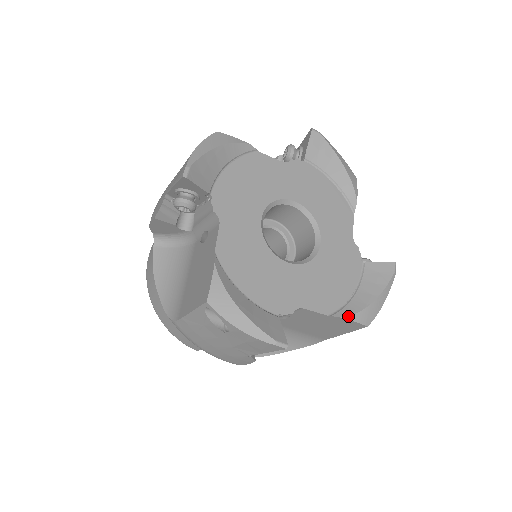
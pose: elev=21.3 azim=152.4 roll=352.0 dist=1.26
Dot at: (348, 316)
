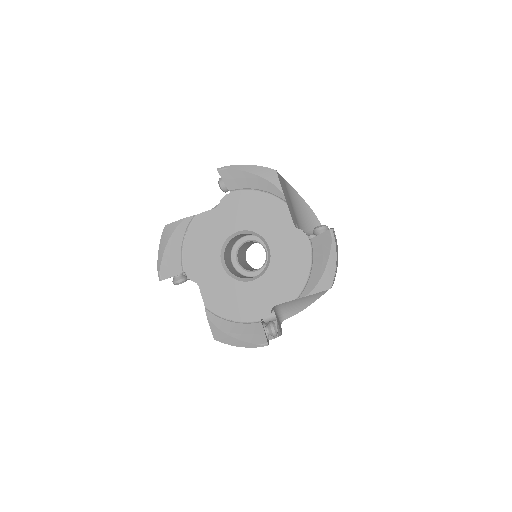
Dot at: (309, 293)
